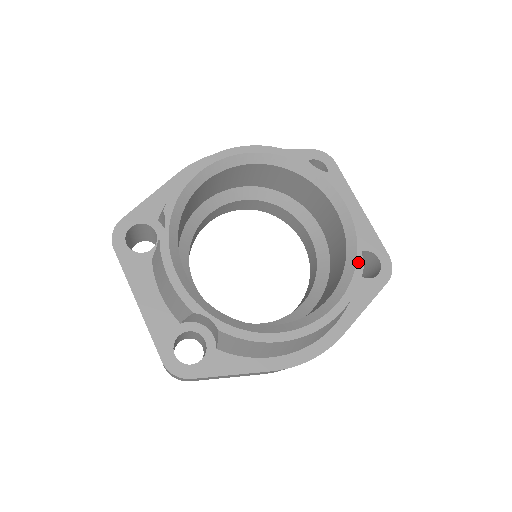
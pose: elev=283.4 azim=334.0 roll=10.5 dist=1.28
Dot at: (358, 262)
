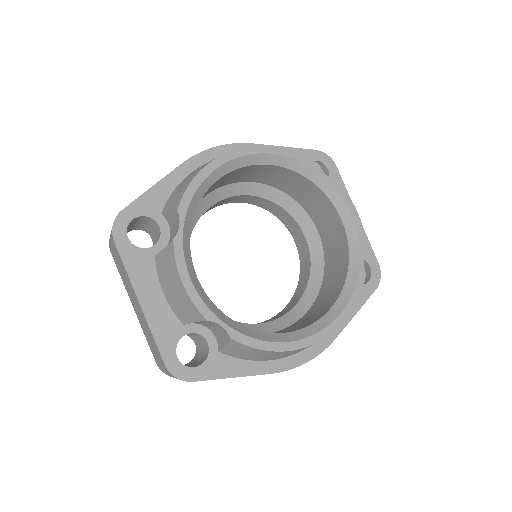
Dot at: (360, 274)
